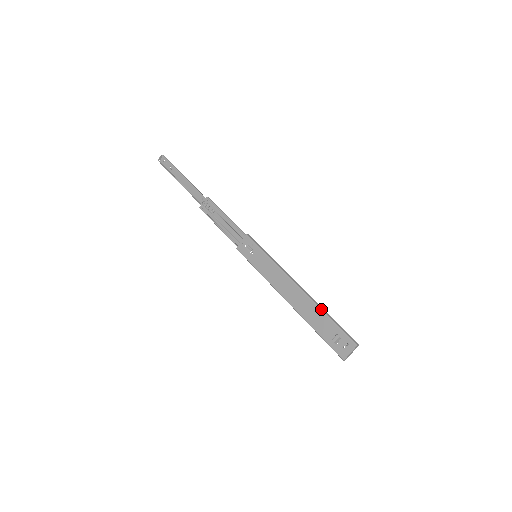
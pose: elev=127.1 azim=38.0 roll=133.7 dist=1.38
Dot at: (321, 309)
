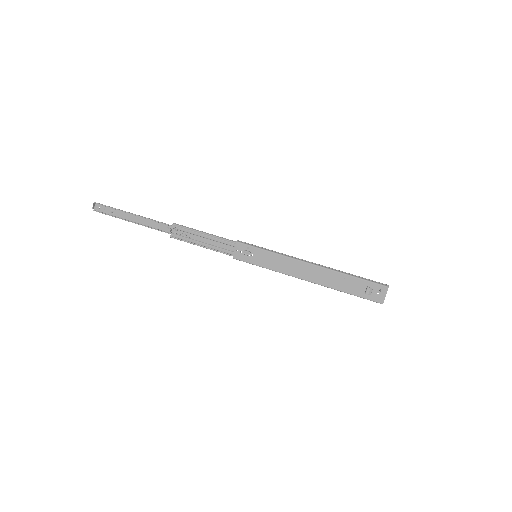
Dot at: (343, 273)
